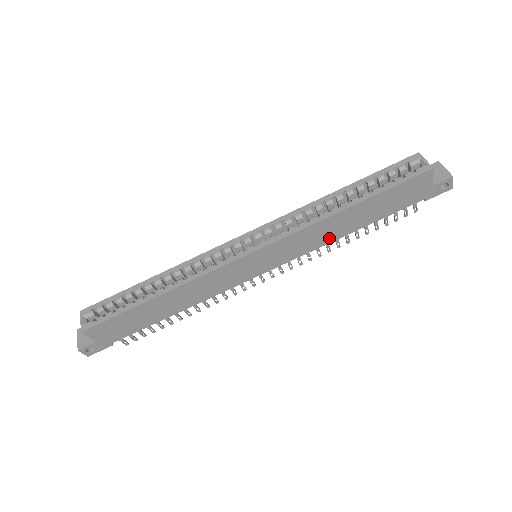
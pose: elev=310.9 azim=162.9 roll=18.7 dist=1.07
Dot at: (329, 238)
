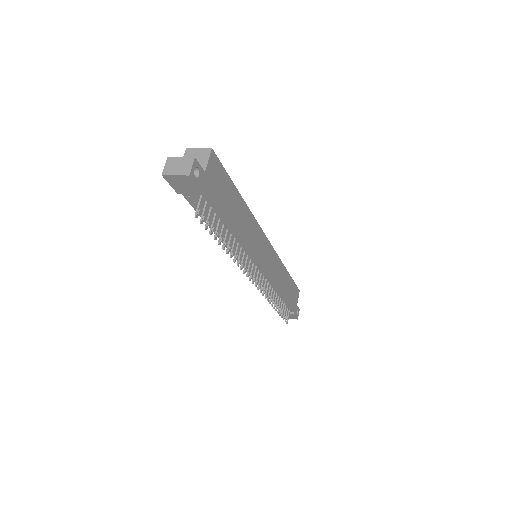
Dot at: (278, 284)
